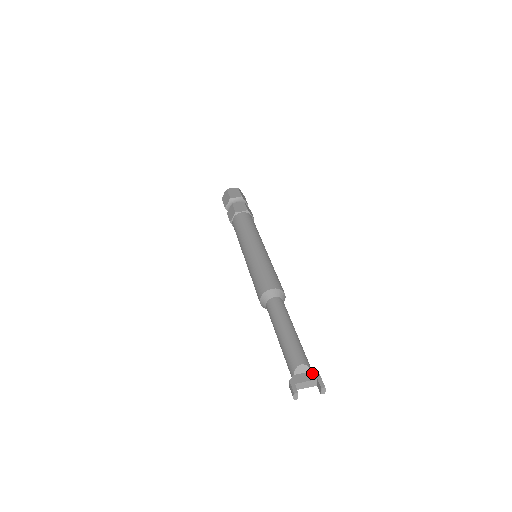
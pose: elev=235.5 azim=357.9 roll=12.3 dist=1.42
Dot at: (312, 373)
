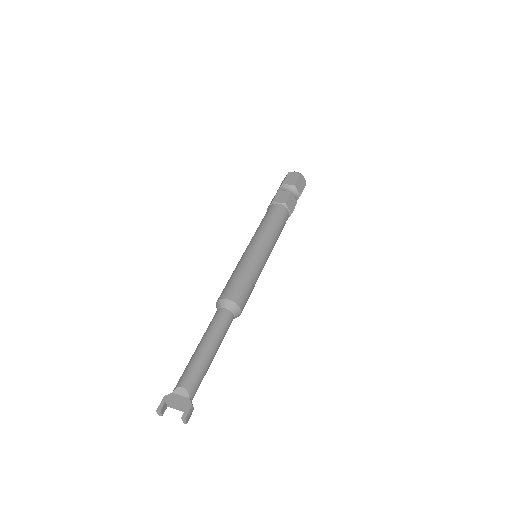
Dot at: (187, 400)
